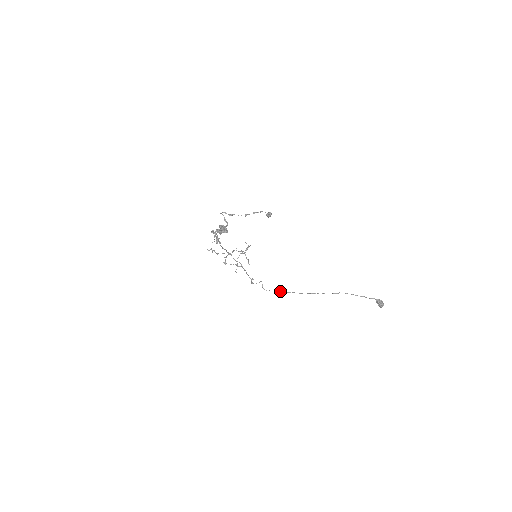
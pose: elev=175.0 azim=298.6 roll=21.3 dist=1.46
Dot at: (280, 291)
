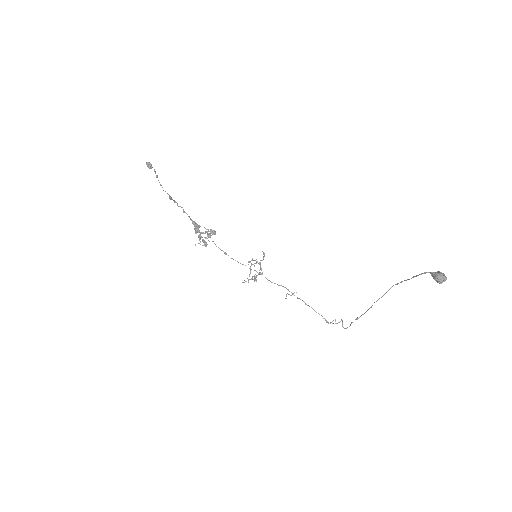
Dot at: (352, 322)
